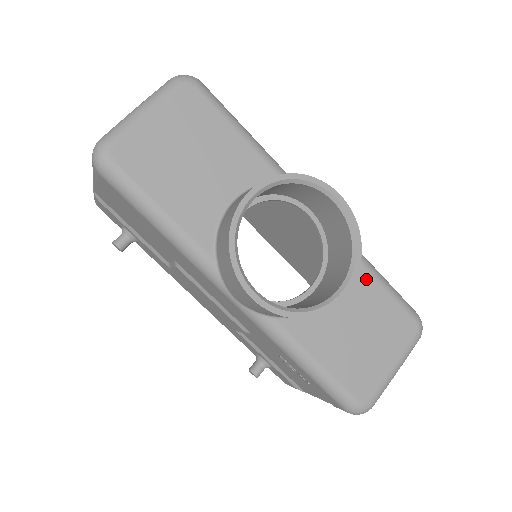
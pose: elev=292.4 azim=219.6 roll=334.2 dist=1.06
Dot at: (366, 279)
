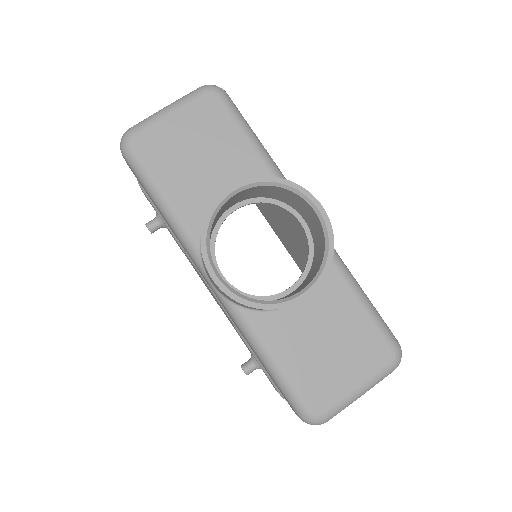
Dot at: (346, 294)
